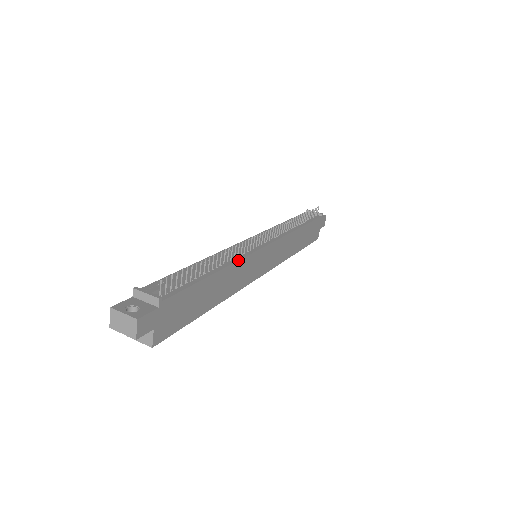
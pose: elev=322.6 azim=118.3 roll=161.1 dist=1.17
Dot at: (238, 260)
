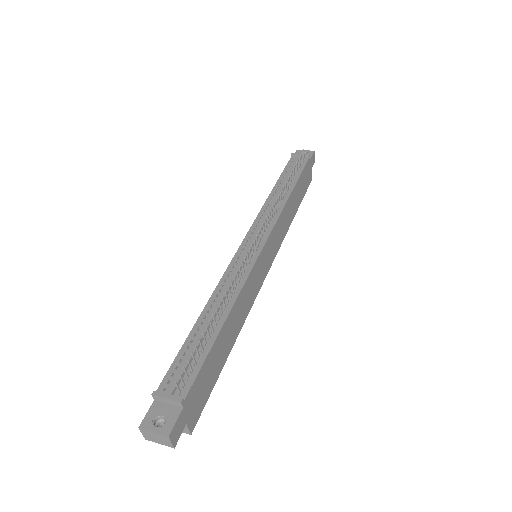
Dot at: (241, 290)
